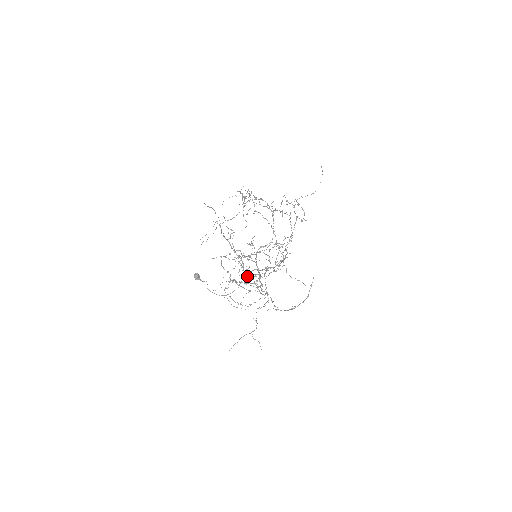
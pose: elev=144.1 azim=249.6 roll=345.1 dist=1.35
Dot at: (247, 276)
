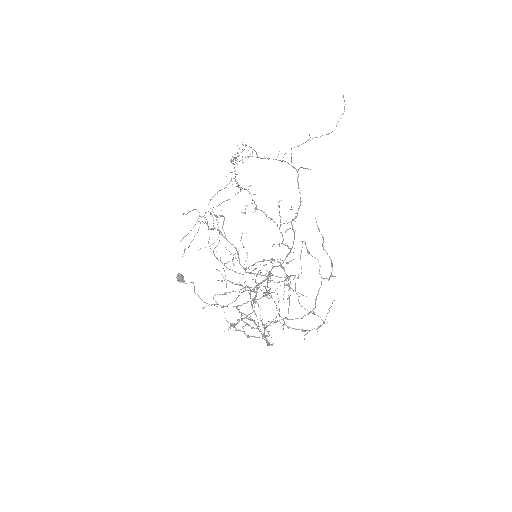
Dot at: occluded
